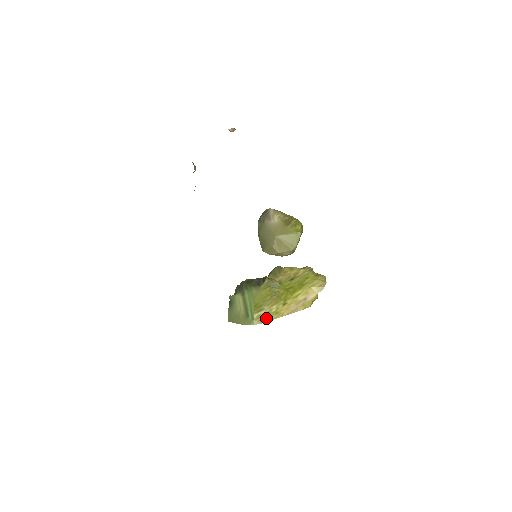
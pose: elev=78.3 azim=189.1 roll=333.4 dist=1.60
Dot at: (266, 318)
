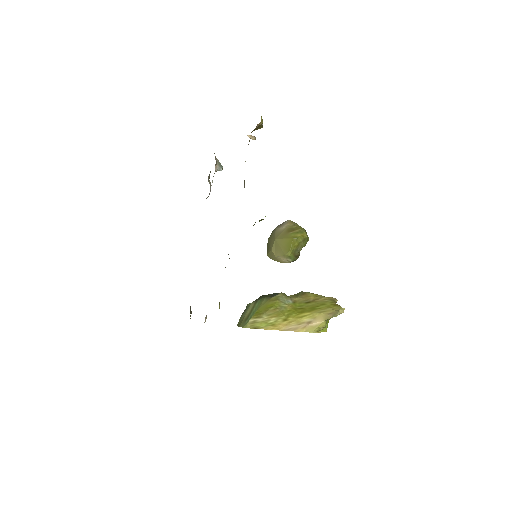
Dot at: (260, 325)
